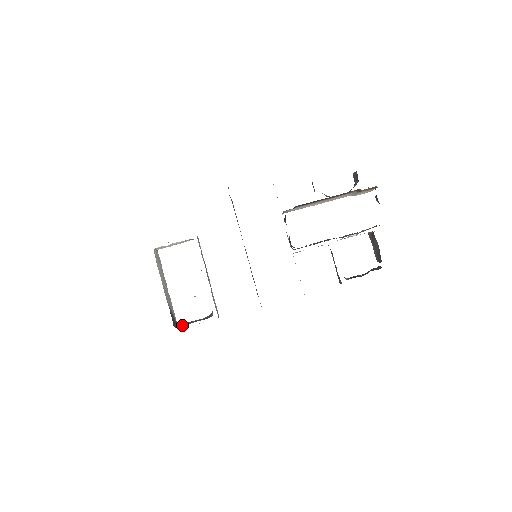
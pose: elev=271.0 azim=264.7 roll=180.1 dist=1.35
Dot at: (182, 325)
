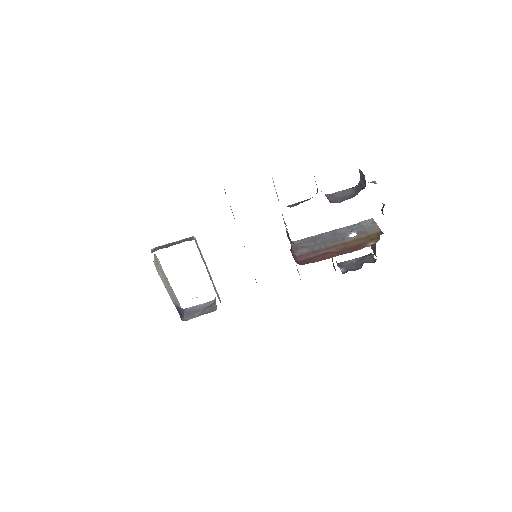
Dot at: (189, 317)
